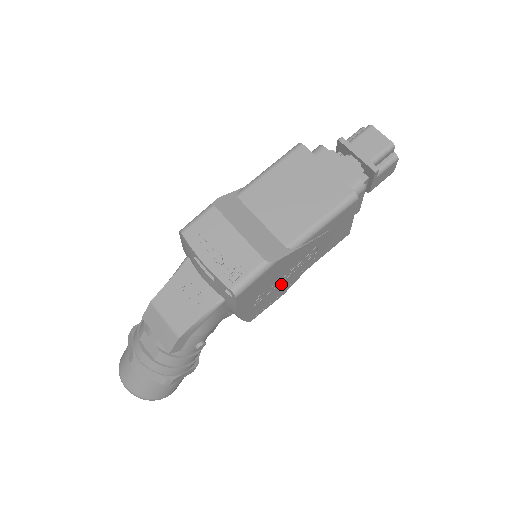
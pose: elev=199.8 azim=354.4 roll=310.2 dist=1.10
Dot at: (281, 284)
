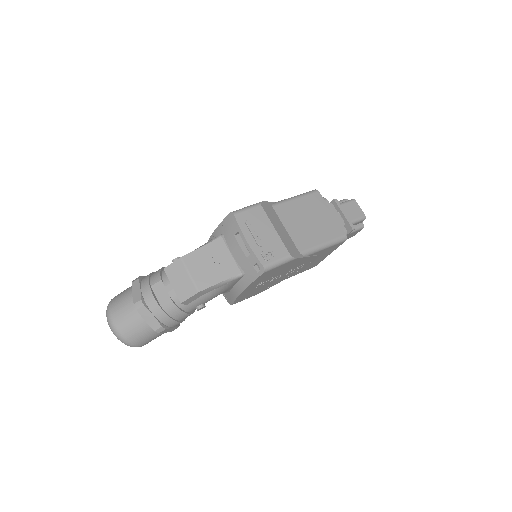
Dot at: (271, 282)
